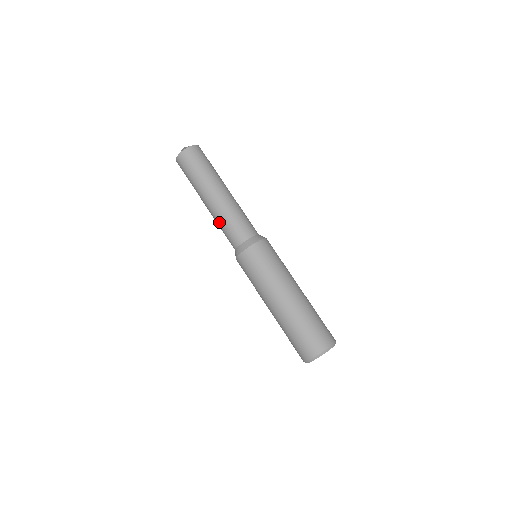
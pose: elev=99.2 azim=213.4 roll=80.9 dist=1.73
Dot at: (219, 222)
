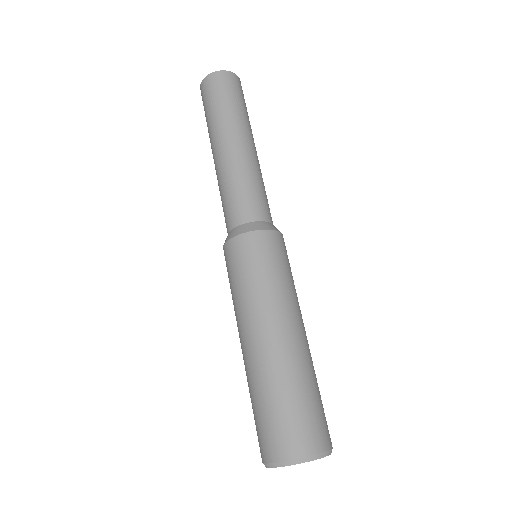
Dot at: occluded
